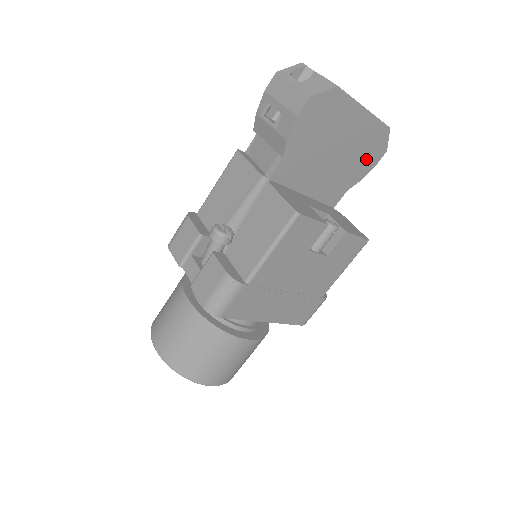
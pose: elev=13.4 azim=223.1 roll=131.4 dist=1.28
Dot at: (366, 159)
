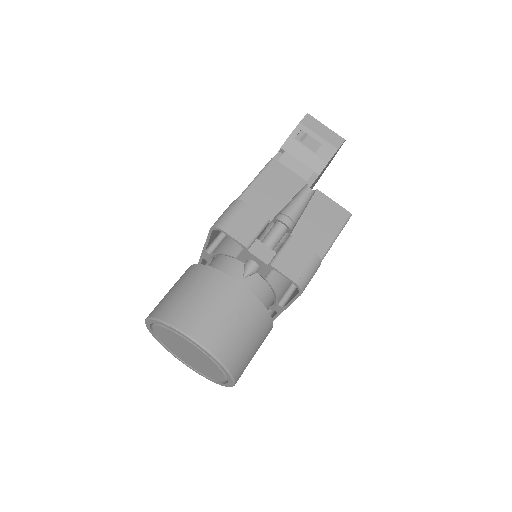
Dot at: occluded
